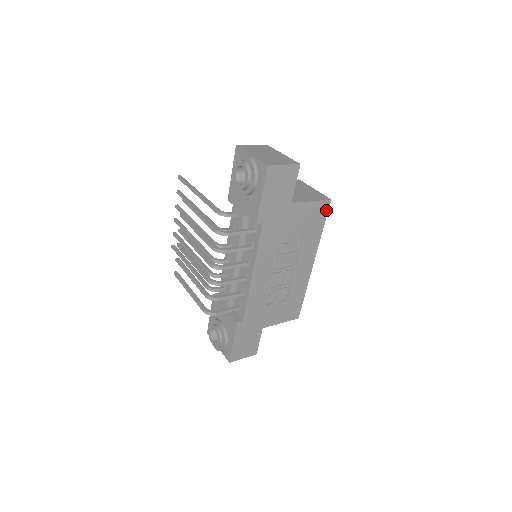
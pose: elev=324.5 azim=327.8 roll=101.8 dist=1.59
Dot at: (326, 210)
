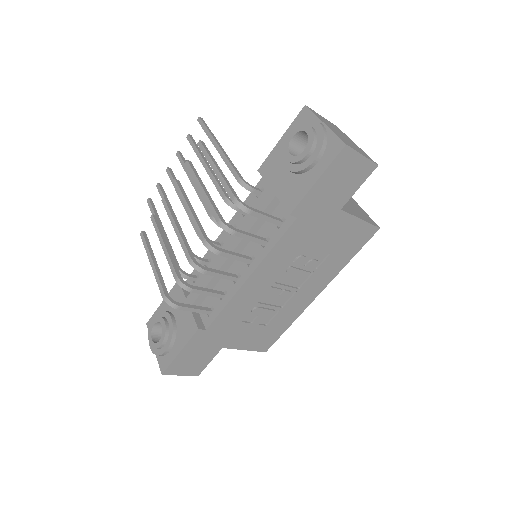
Dot at: (367, 238)
